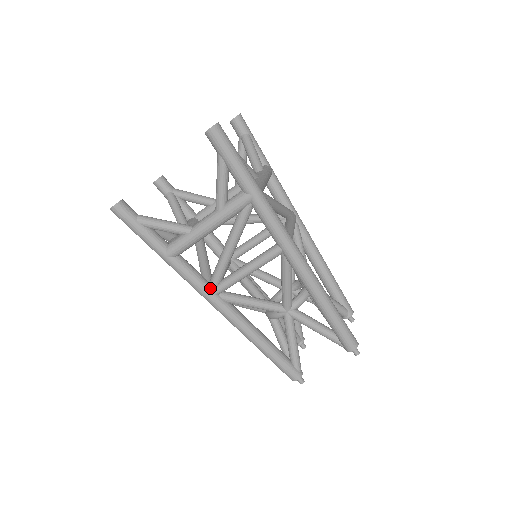
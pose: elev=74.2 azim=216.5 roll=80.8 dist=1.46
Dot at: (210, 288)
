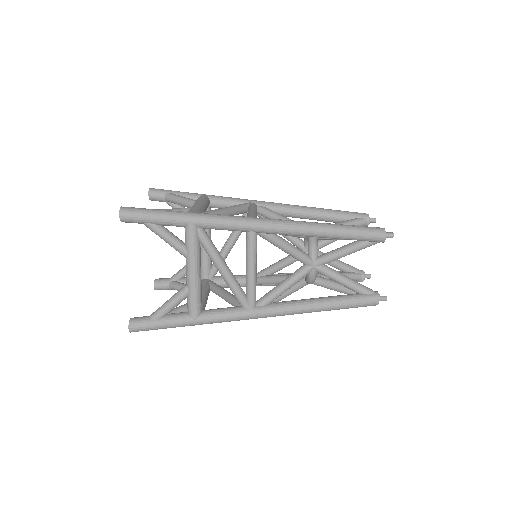
Dot at: (245, 309)
